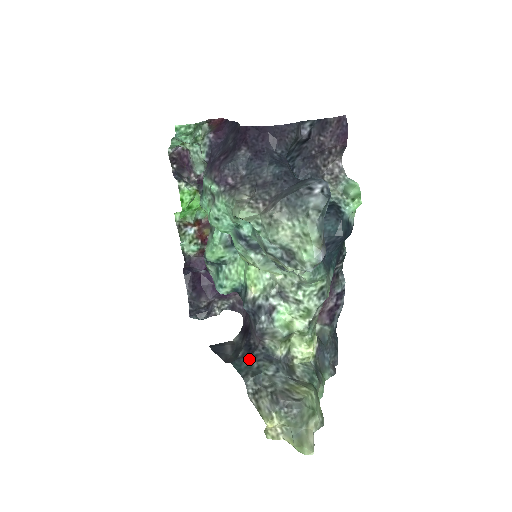
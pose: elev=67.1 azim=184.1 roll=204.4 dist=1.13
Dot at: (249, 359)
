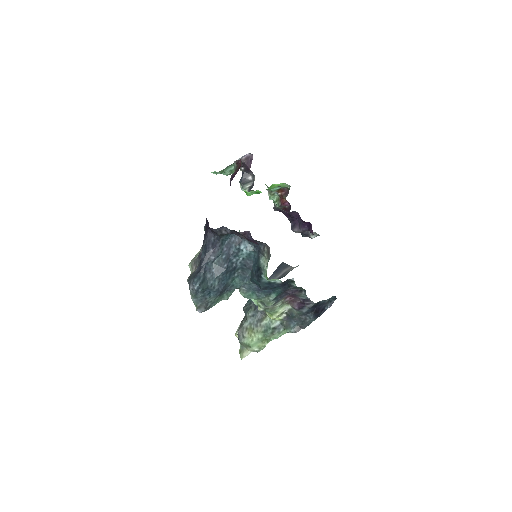
Dot at: occluded
